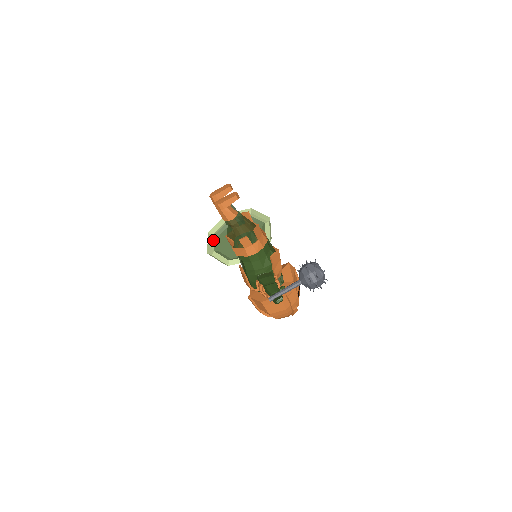
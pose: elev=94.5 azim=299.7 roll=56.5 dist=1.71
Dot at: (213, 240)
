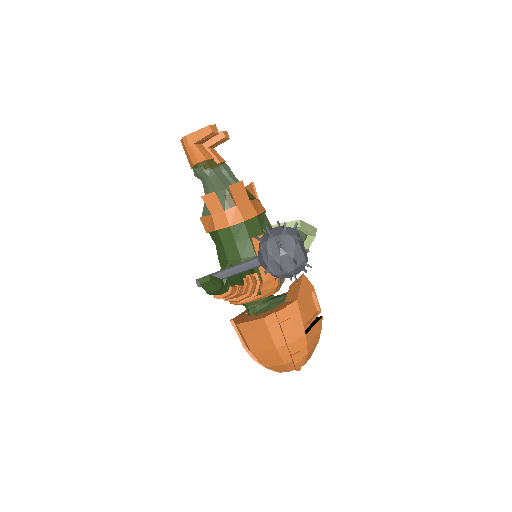
Dot at: occluded
